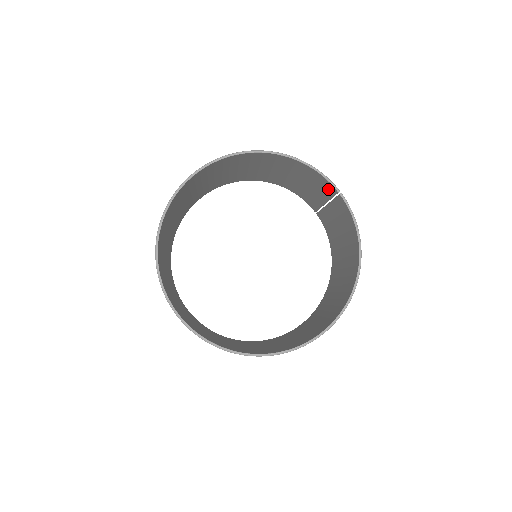
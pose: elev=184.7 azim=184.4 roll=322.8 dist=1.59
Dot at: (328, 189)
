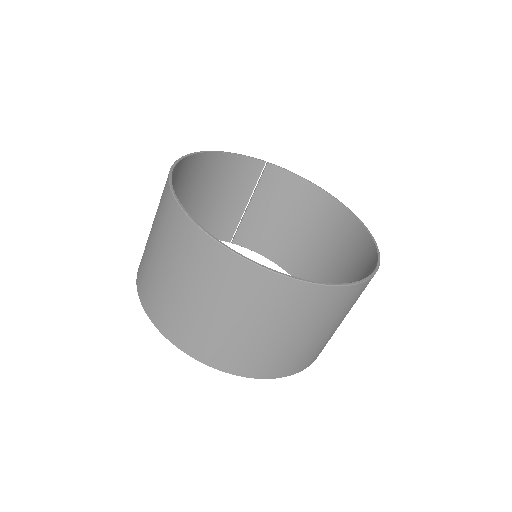
Dot at: (252, 173)
